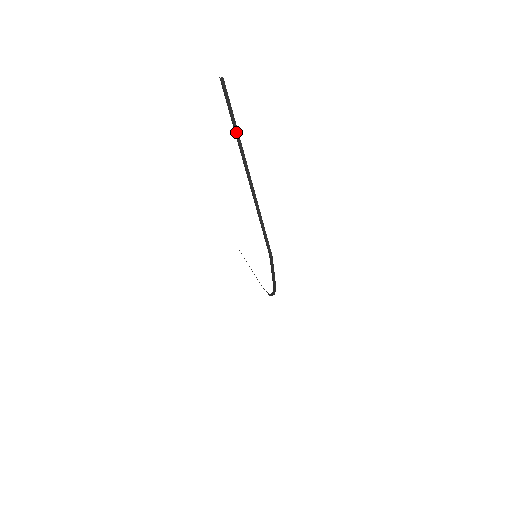
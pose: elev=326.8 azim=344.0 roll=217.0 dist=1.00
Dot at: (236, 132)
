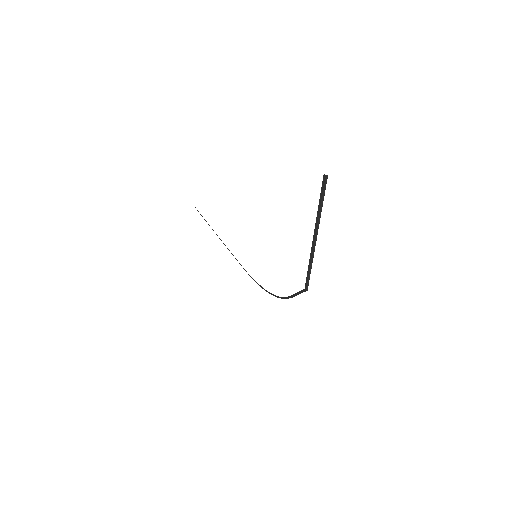
Dot at: (320, 212)
